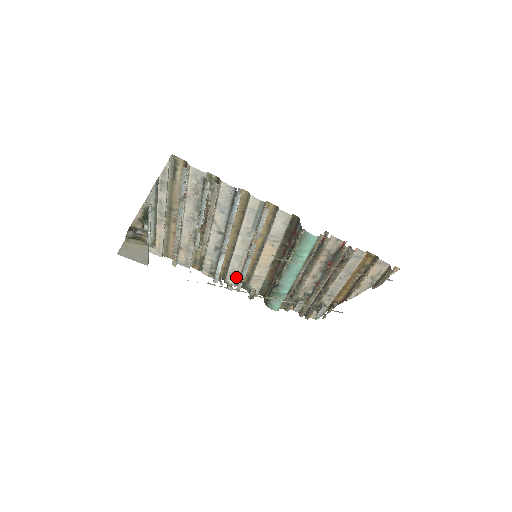
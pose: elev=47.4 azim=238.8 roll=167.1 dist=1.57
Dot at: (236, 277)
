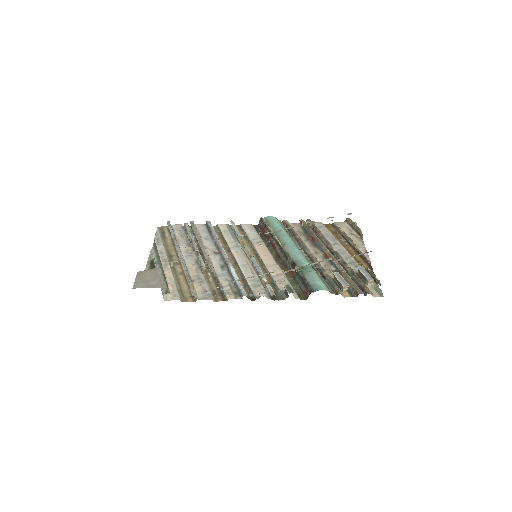
Dot at: (261, 287)
